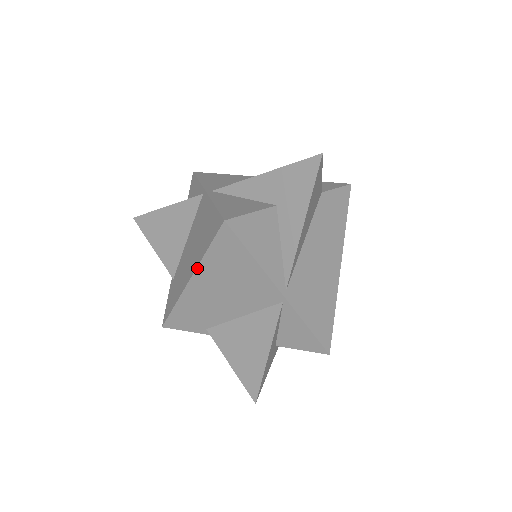
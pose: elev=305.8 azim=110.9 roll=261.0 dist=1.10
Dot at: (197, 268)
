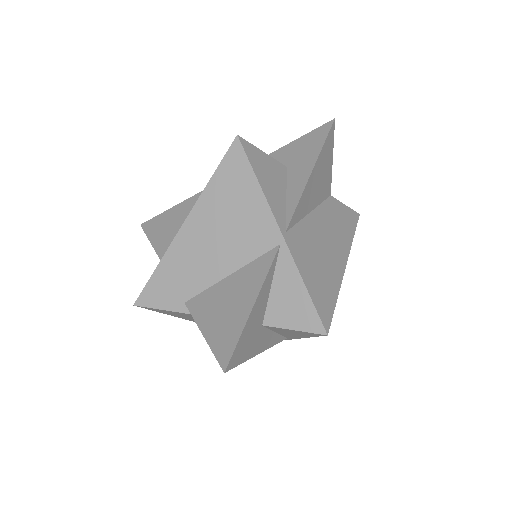
Dot at: (196, 202)
